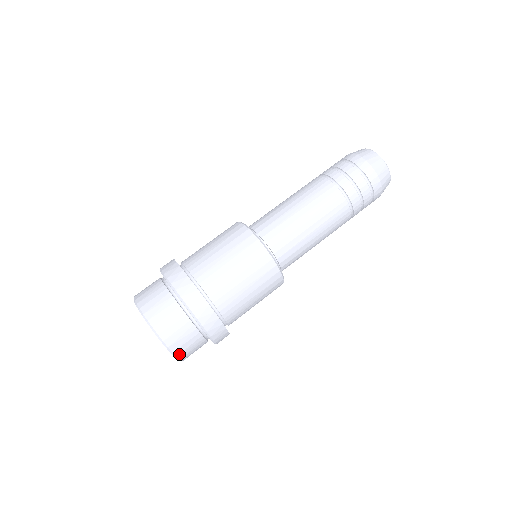
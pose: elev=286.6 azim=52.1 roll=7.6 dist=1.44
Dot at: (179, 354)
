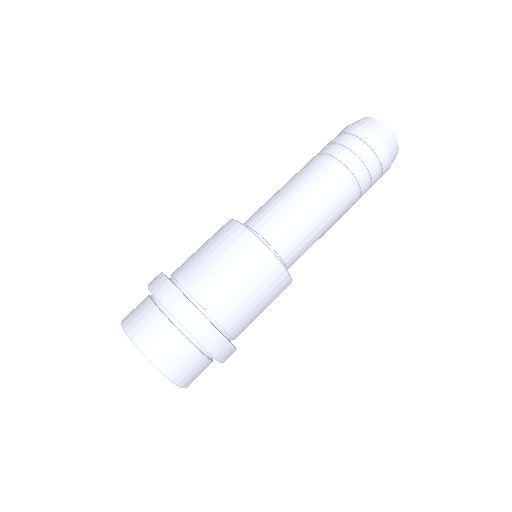
Dot at: (187, 385)
